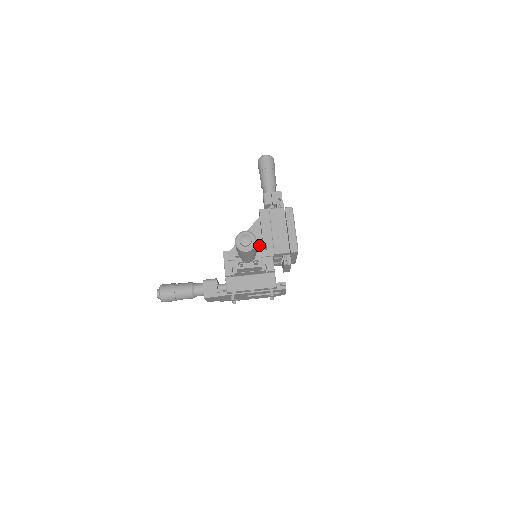
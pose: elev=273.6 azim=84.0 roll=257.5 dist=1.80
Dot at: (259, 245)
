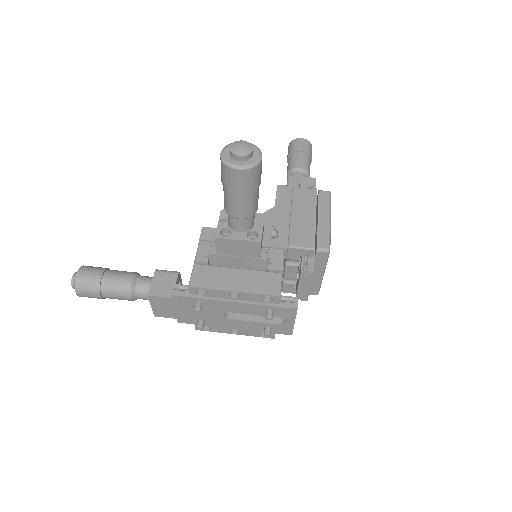
Dot at: occluded
